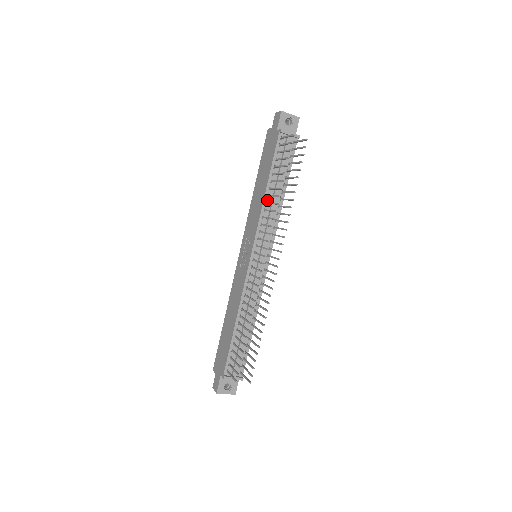
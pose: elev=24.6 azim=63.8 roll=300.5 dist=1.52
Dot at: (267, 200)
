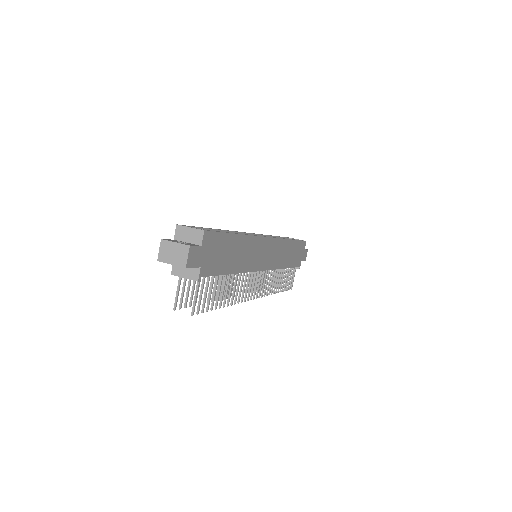
Dot at: occluded
